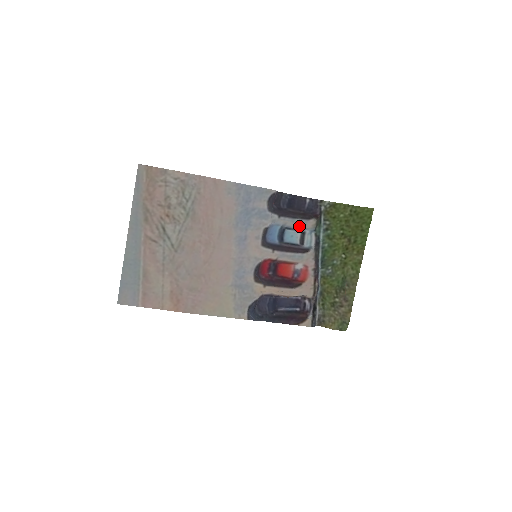
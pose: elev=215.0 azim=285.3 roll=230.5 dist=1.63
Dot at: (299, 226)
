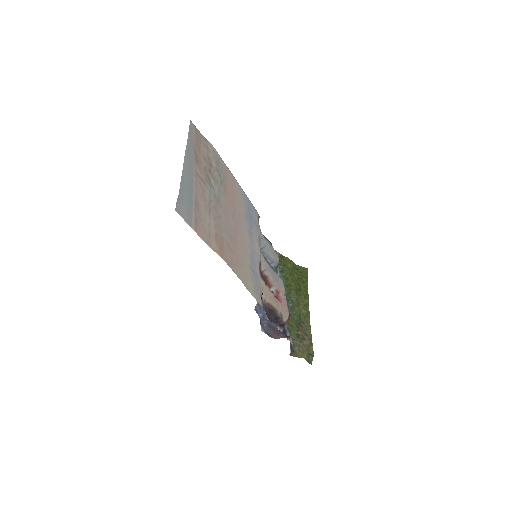
Dot at: (271, 255)
